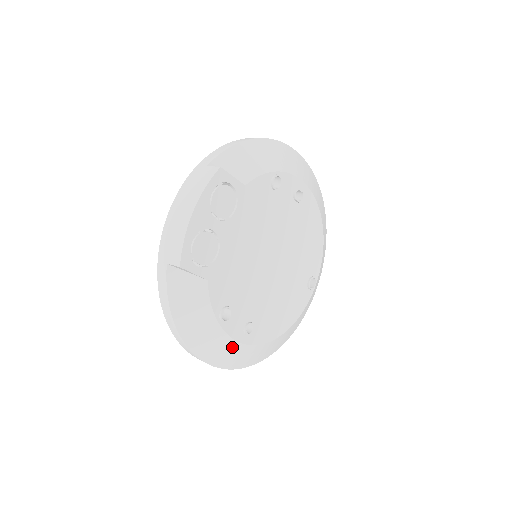
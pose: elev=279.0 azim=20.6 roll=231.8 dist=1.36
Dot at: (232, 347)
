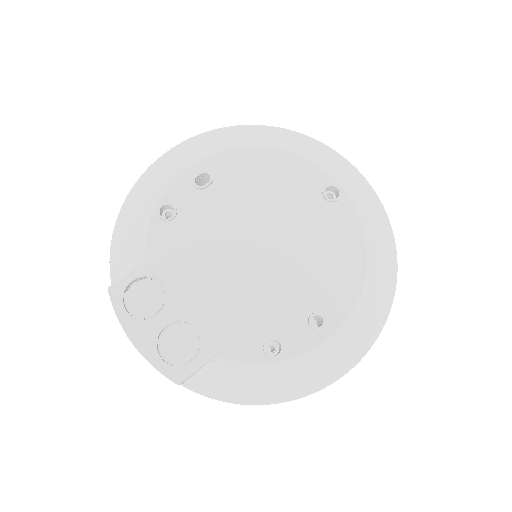
Dot at: (326, 351)
